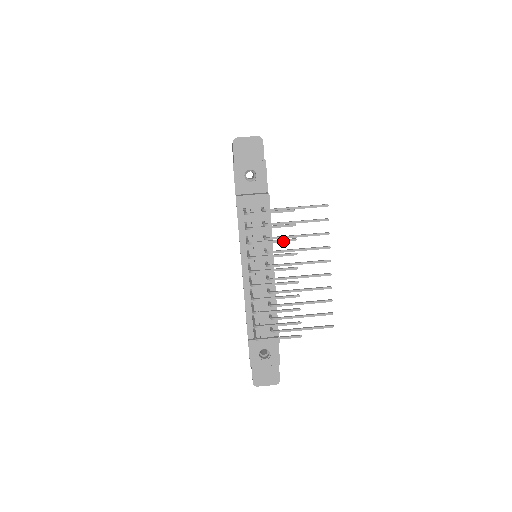
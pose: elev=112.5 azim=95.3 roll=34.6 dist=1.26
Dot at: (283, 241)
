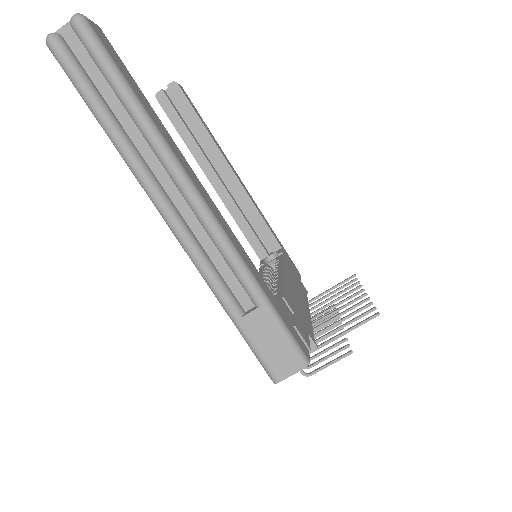
Dot at: (336, 346)
